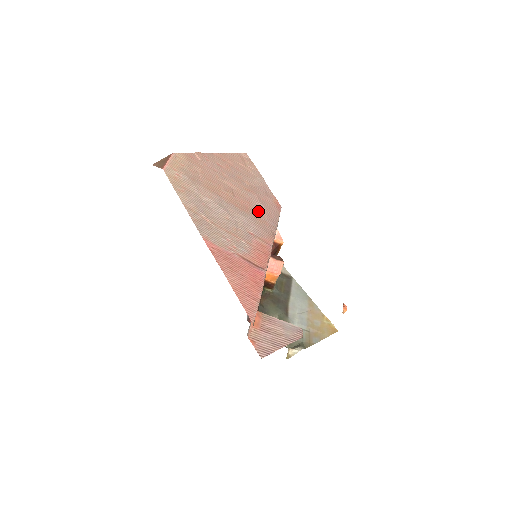
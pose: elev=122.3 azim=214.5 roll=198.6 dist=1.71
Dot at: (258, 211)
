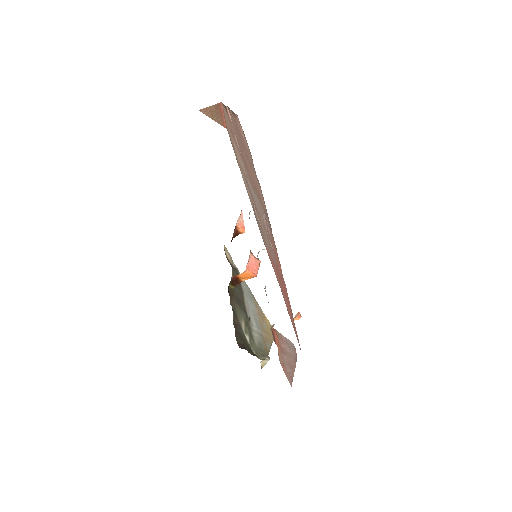
Dot at: occluded
